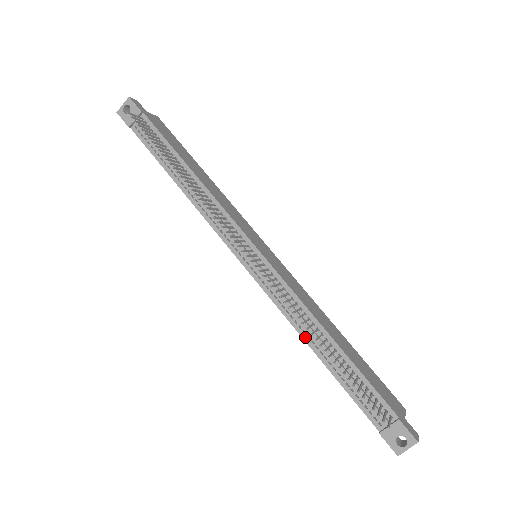
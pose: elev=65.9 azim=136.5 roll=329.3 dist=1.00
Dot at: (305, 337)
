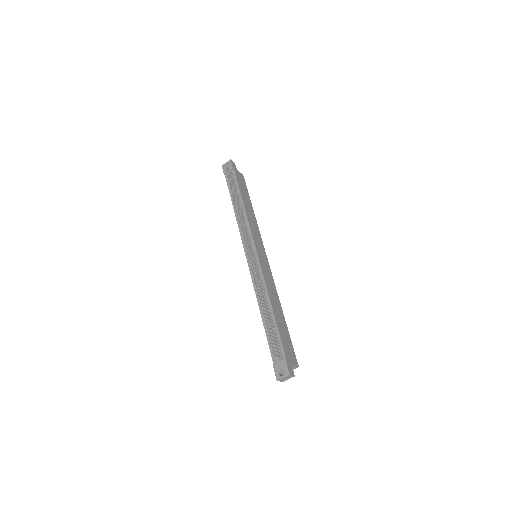
Dot at: (259, 303)
